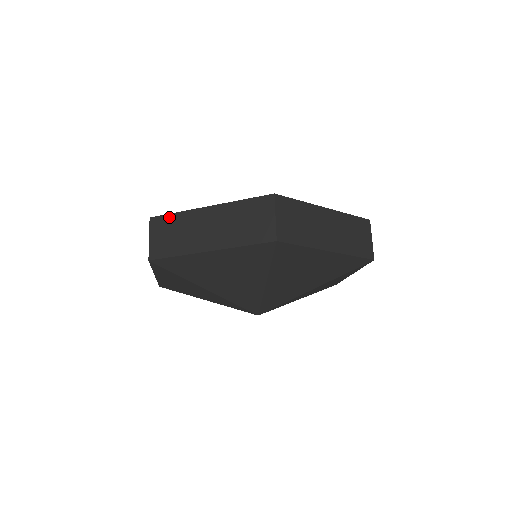
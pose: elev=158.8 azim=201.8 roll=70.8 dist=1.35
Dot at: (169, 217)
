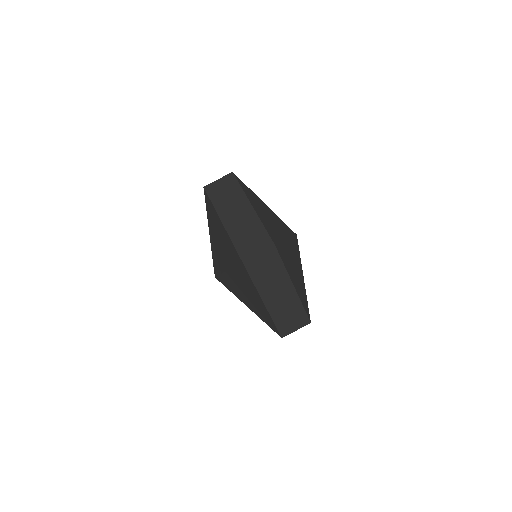
Dot at: (237, 184)
